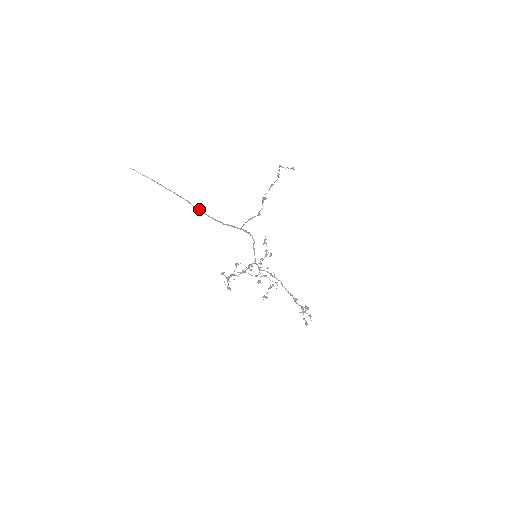
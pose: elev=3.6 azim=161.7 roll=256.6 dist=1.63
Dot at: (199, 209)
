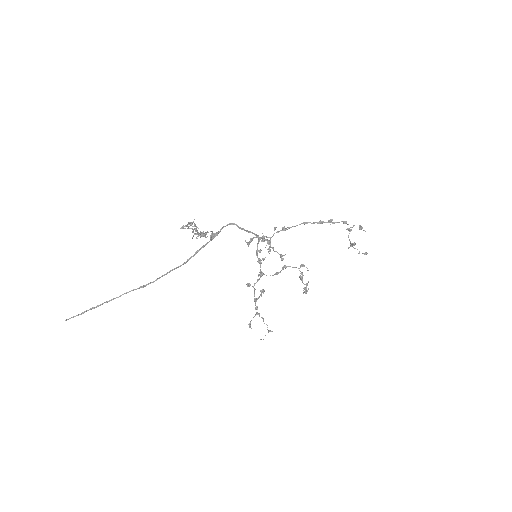
Dot at: (159, 278)
